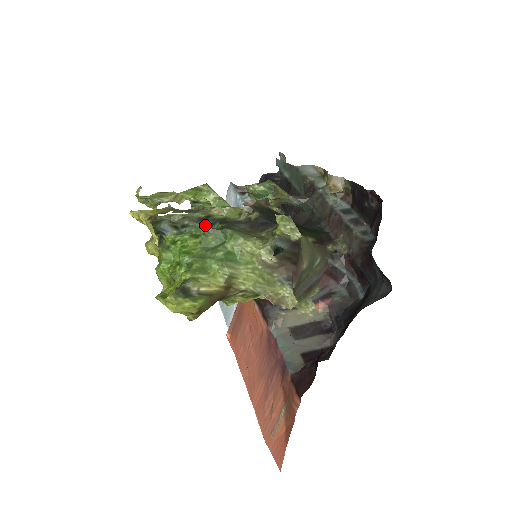
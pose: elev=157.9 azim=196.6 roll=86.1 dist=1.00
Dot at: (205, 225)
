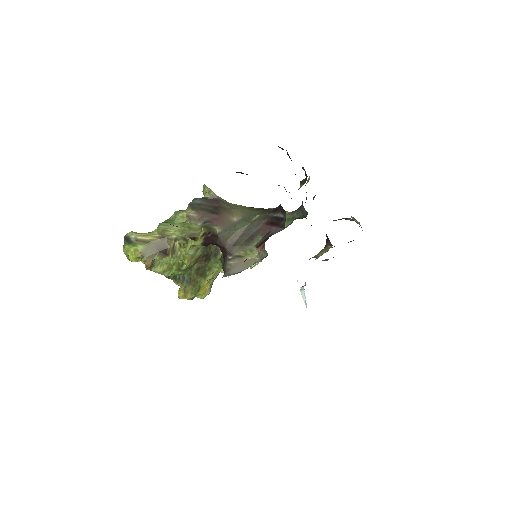
Dot at: occluded
